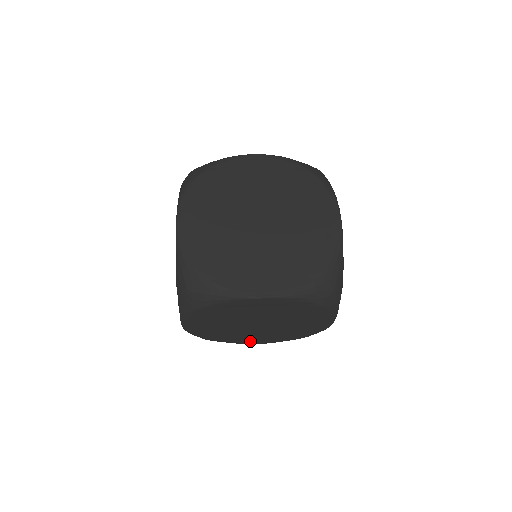
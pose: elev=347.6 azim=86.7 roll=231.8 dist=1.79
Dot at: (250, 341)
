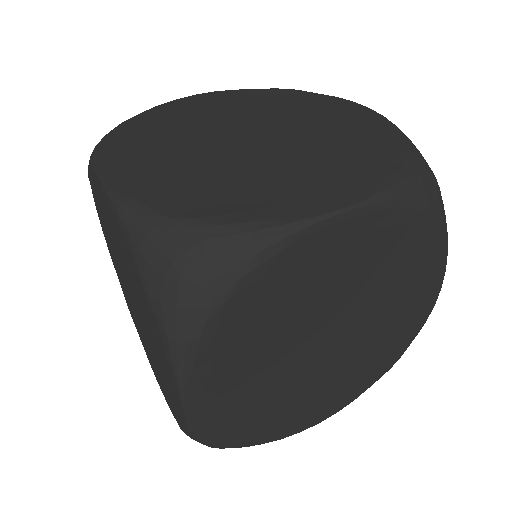
Dot at: occluded
